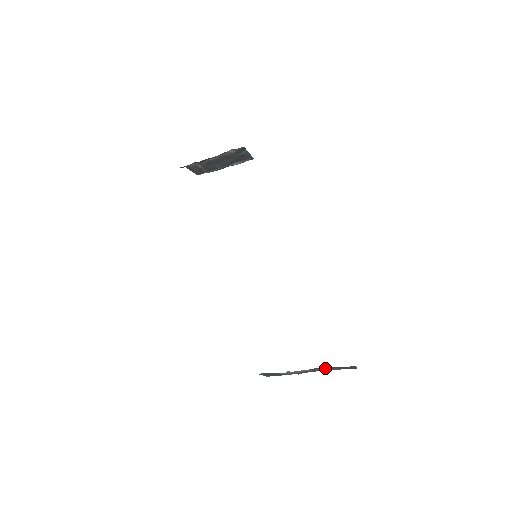
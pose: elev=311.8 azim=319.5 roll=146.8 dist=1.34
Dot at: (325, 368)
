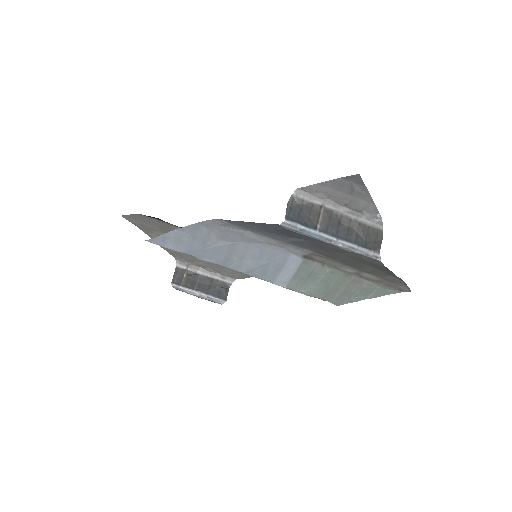
Dot at: (352, 234)
